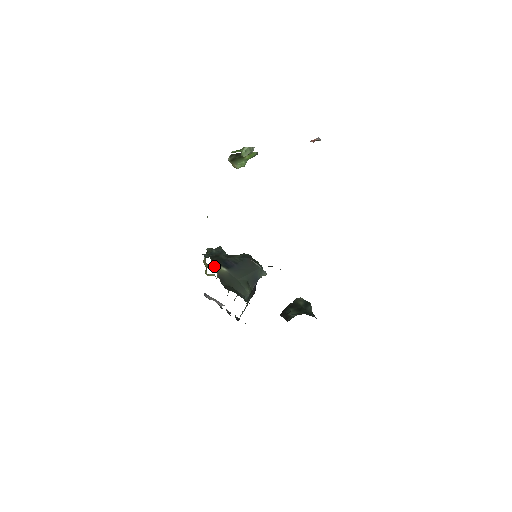
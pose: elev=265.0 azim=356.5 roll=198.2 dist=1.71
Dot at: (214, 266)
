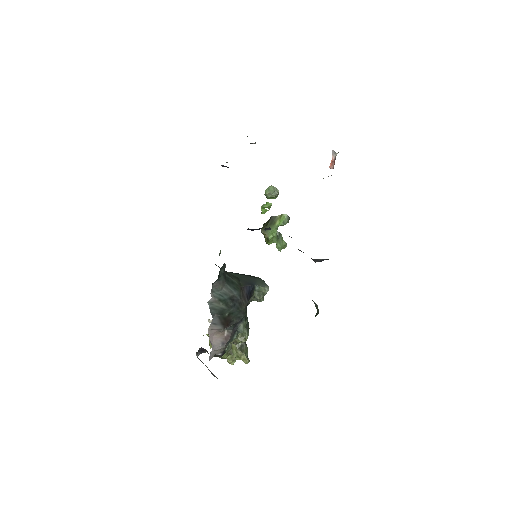
Dot at: occluded
